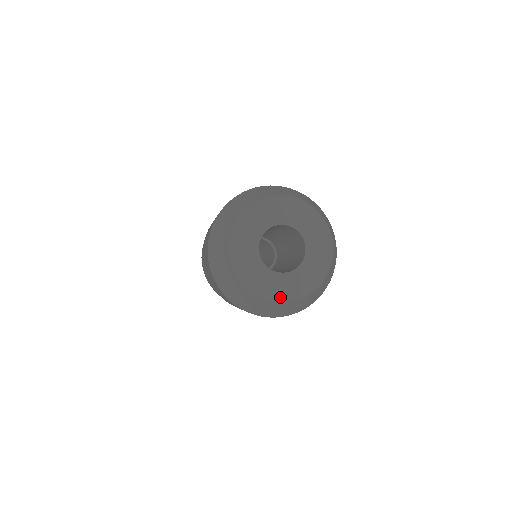
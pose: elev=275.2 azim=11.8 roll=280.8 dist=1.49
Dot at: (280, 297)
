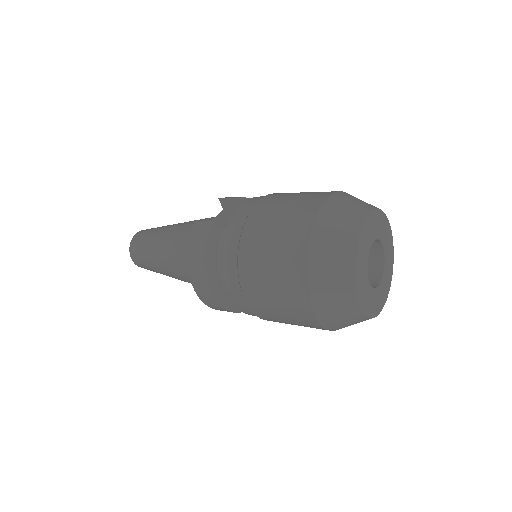
Dot at: (386, 295)
